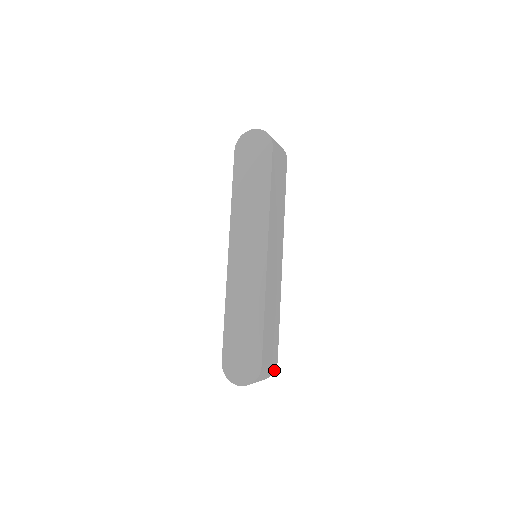
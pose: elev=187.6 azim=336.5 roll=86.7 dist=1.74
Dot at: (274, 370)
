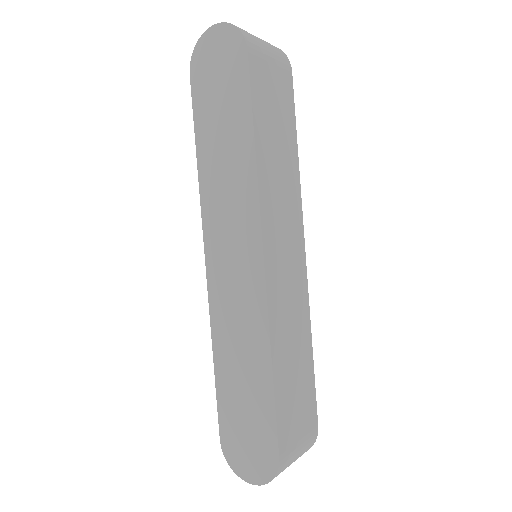
Dot at: (313, 441)
